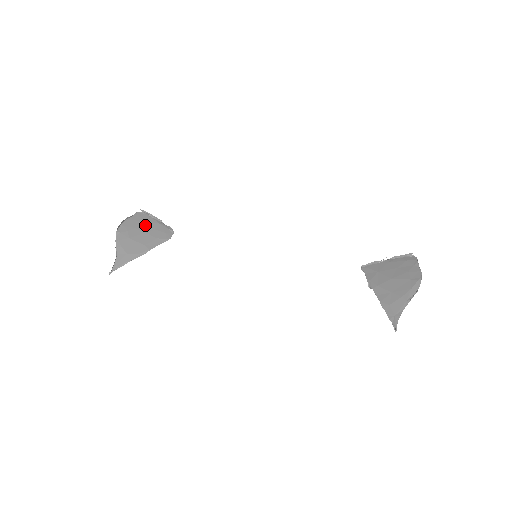
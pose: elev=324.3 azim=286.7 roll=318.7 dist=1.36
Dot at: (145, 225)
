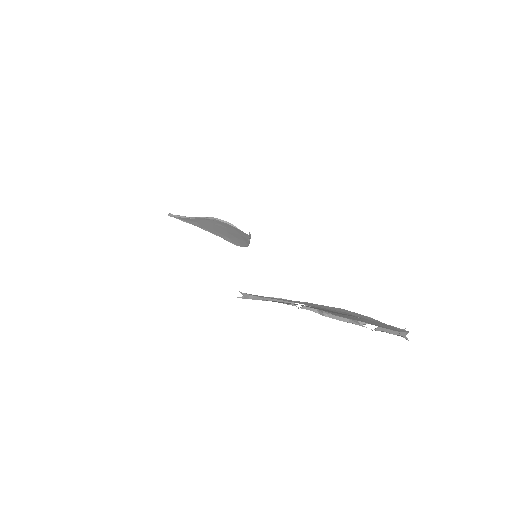
Dot at: (236, 233)
